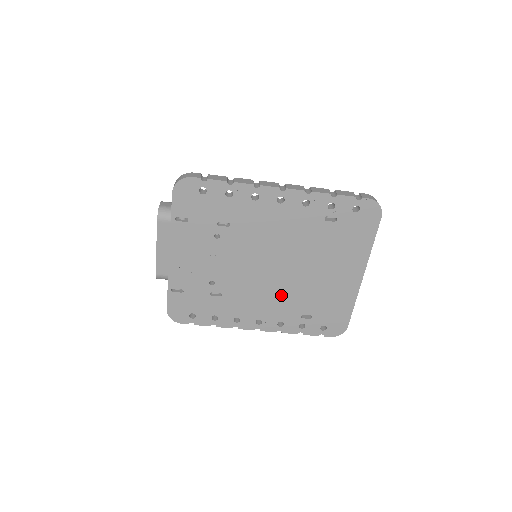
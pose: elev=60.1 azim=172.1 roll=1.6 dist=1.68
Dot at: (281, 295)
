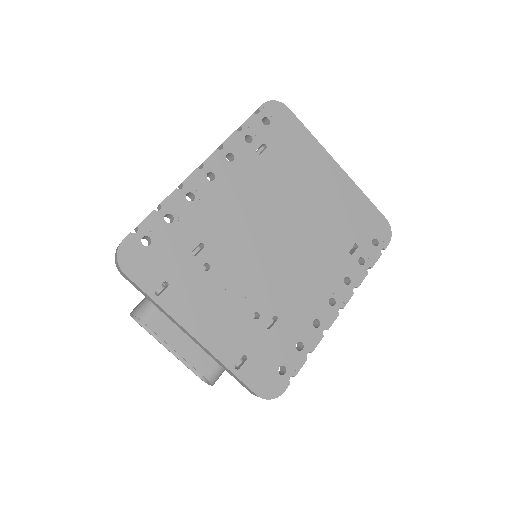
Dot at: (314, 255)
